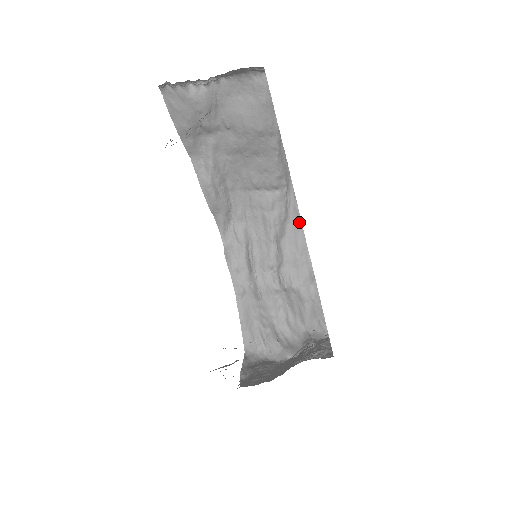
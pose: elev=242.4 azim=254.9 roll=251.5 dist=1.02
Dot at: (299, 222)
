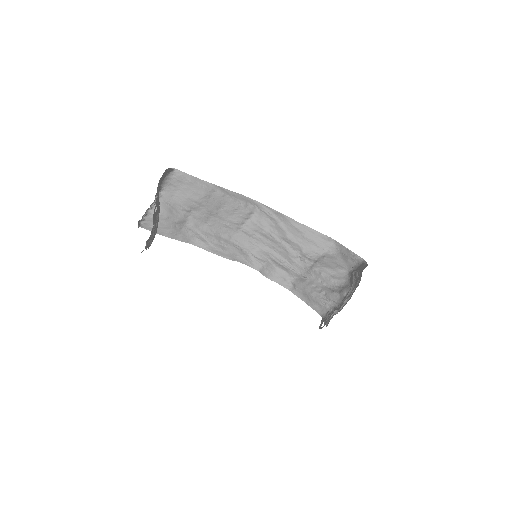
Dot at: (285, 217)
